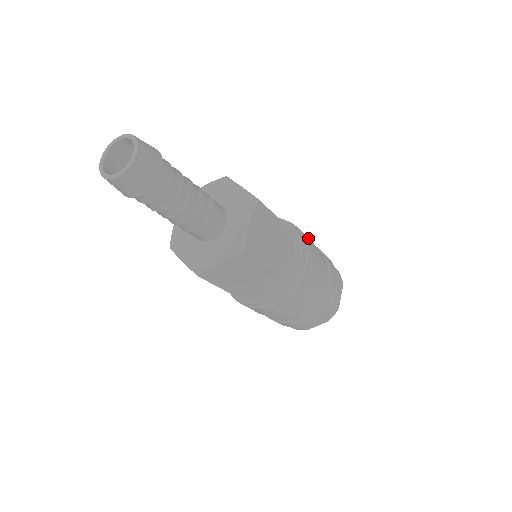
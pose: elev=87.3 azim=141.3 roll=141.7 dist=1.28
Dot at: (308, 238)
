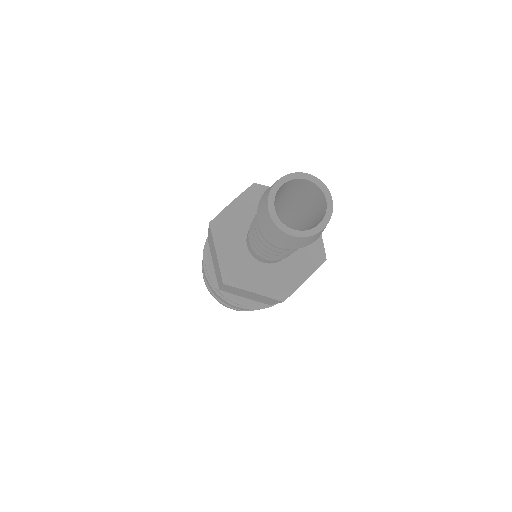
Dot at: occluded
